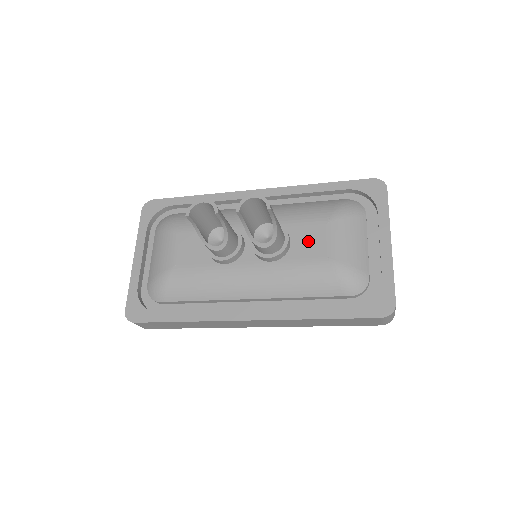
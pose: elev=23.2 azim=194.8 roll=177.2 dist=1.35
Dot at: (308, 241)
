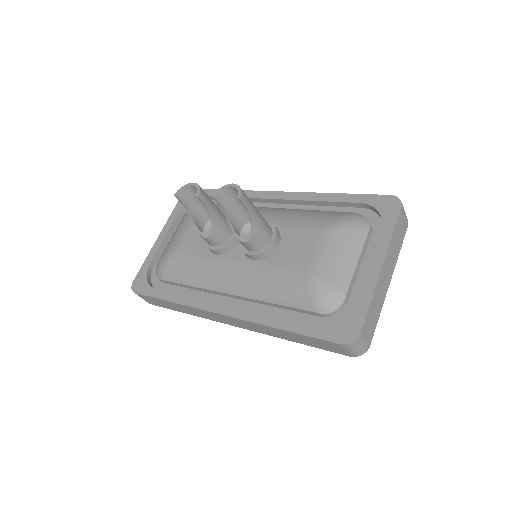
Dot at: (295, 247)
